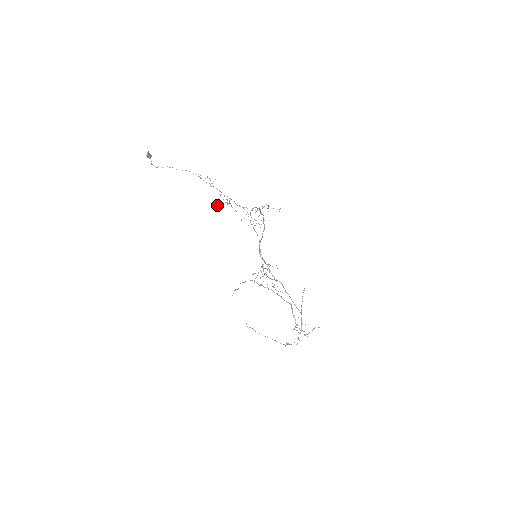
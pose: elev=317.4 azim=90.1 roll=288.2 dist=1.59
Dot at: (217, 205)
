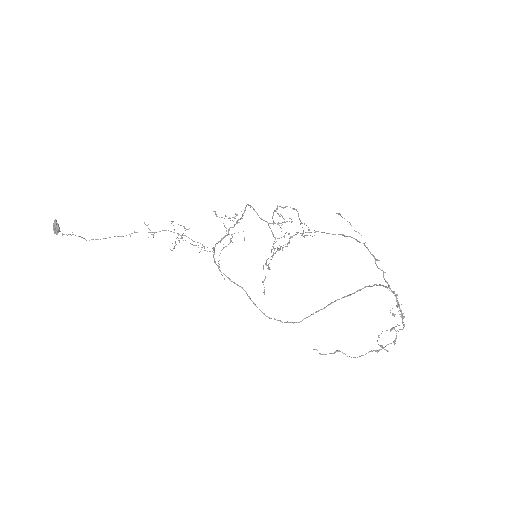
Dot at: occluded
